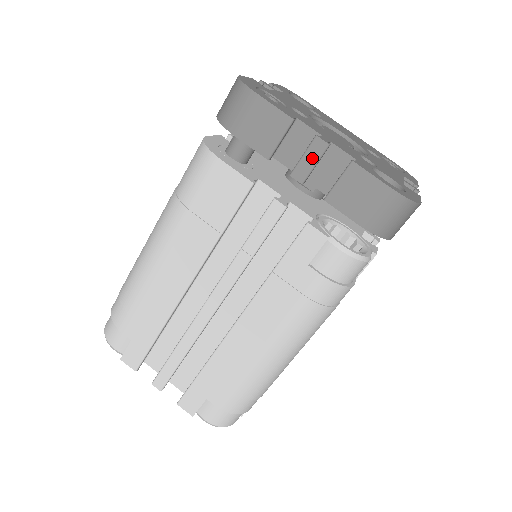
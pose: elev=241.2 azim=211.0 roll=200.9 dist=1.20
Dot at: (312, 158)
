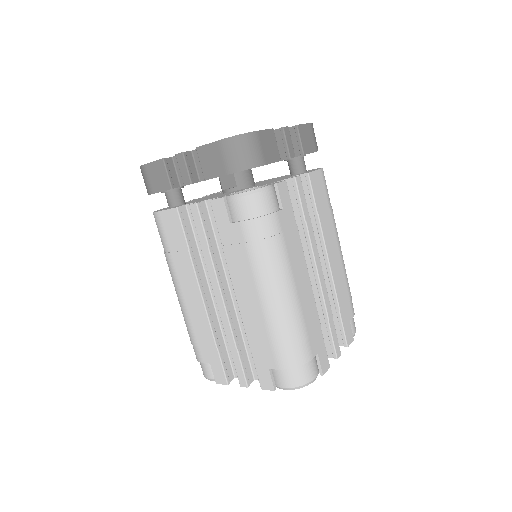
Dot at: (183, 167)
